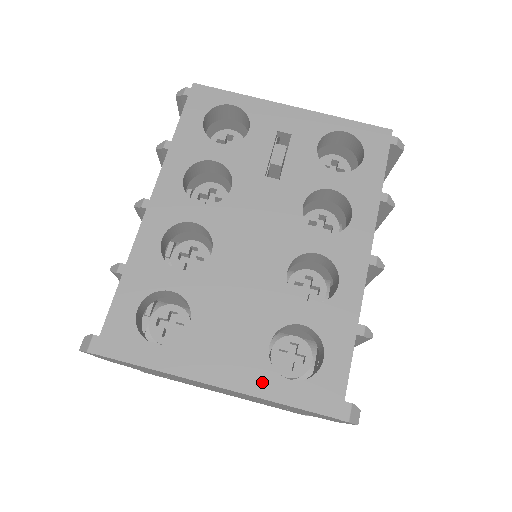
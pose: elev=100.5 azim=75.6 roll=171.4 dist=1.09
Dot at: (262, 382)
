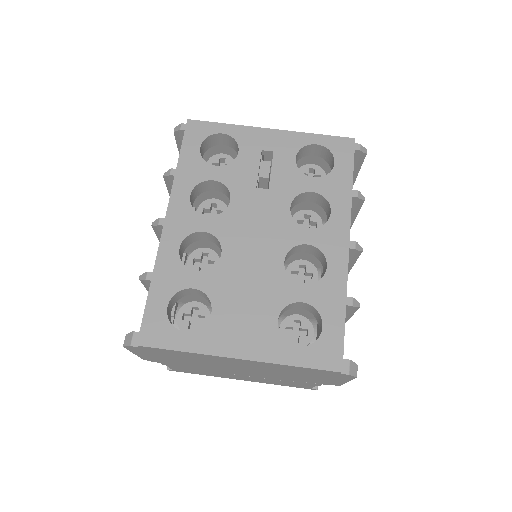
Dot at: (276, 351)
